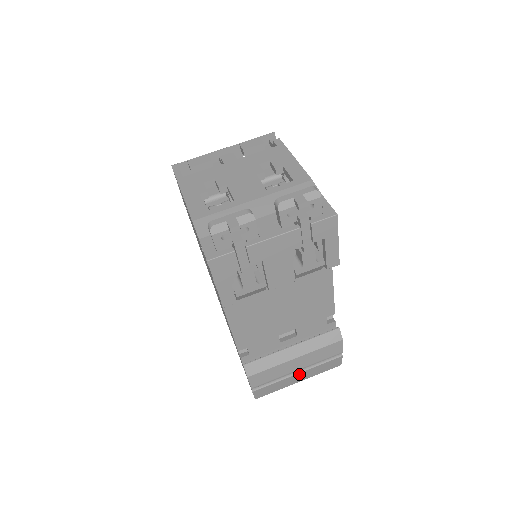
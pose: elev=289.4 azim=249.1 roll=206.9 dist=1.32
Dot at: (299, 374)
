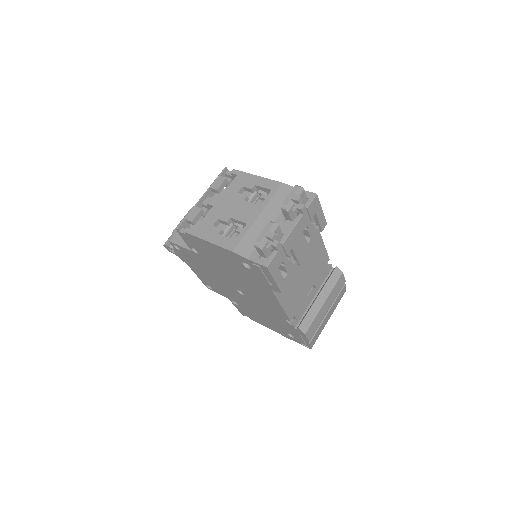
Dot at: (328, 313)
